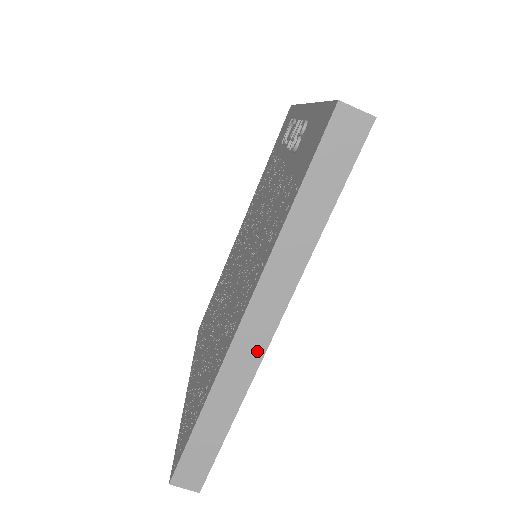
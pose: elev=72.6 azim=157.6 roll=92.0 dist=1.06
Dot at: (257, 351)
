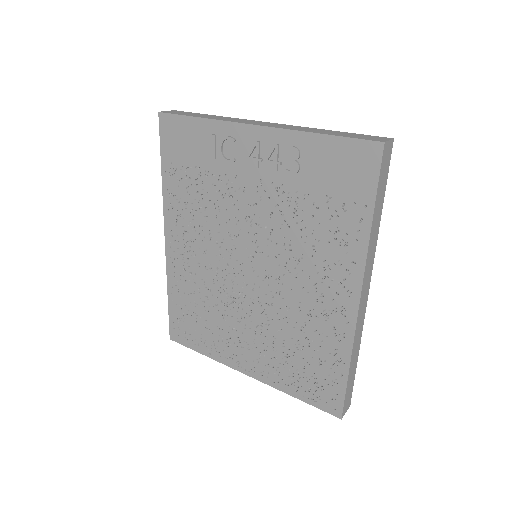
Dot at: (364, 310)
